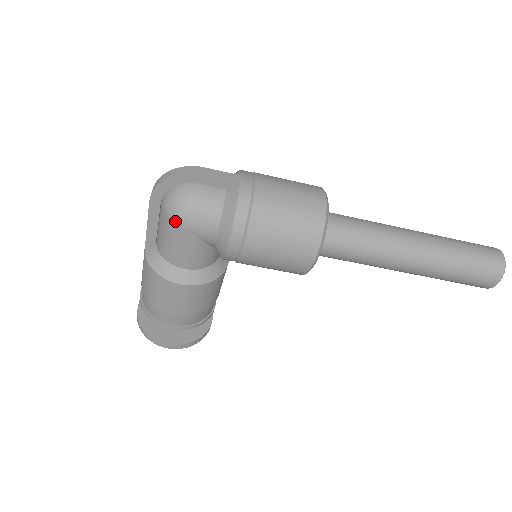
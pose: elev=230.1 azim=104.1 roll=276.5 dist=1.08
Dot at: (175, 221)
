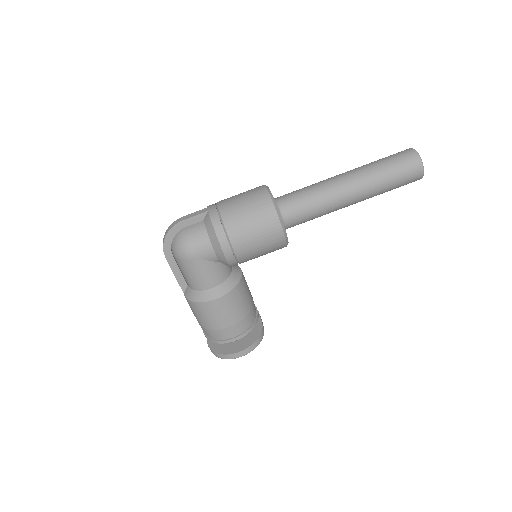
Dot at: (184, 258)
